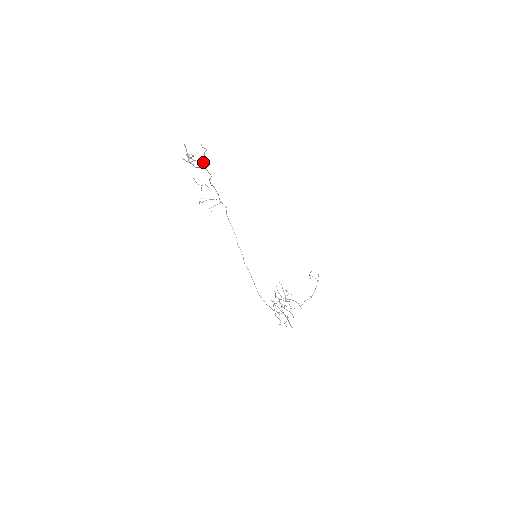
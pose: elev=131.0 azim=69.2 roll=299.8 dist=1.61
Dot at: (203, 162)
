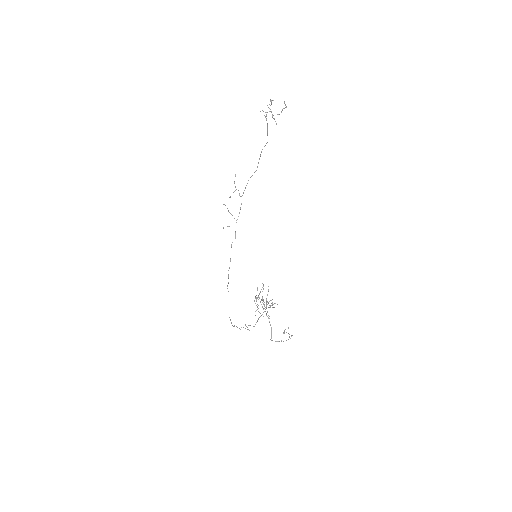
Dot at: (275, 121)
